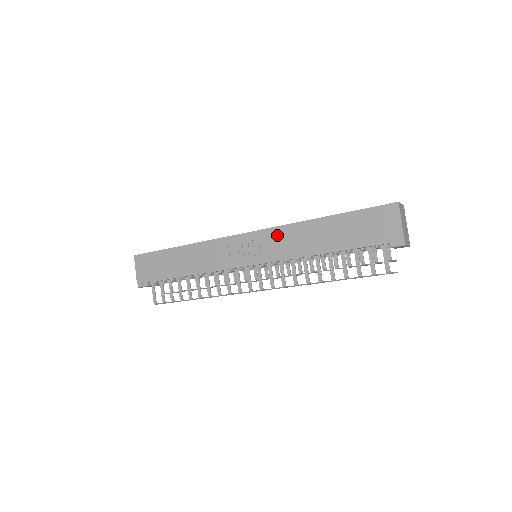
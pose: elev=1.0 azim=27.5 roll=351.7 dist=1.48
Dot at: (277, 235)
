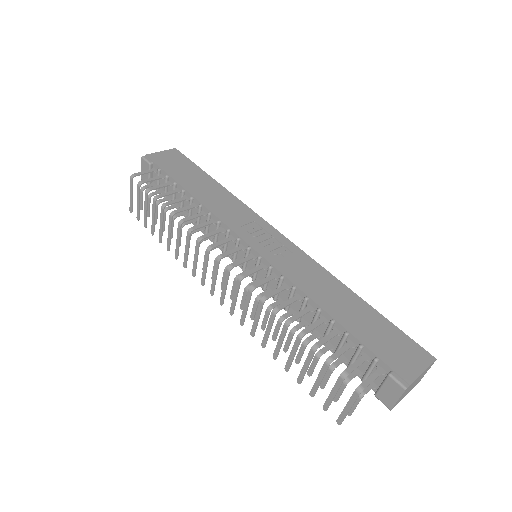
Dot at: (303, 260)
